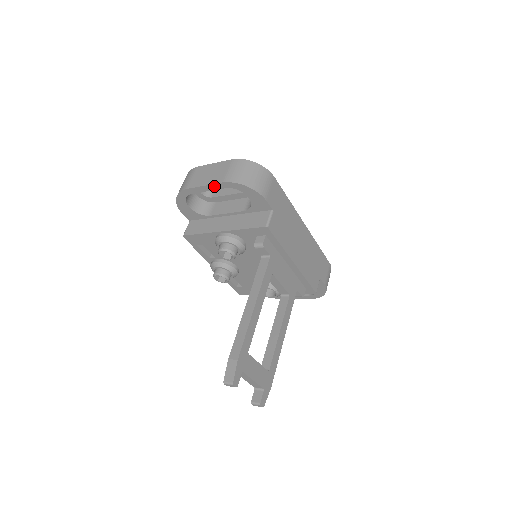
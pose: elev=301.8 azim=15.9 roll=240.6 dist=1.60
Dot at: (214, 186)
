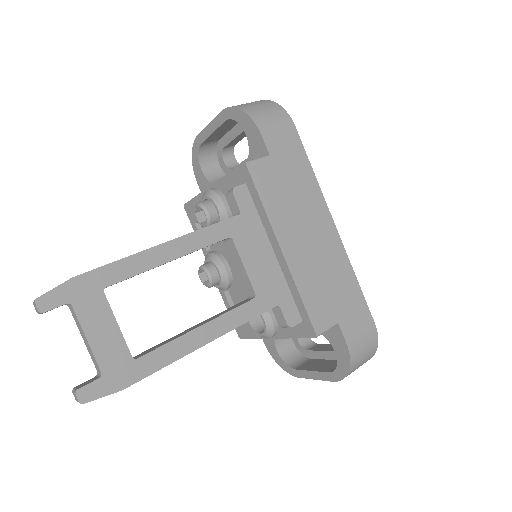
Dot at: (216, 121)
